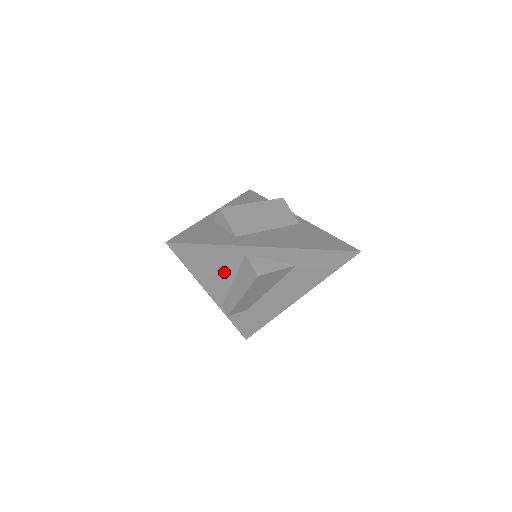
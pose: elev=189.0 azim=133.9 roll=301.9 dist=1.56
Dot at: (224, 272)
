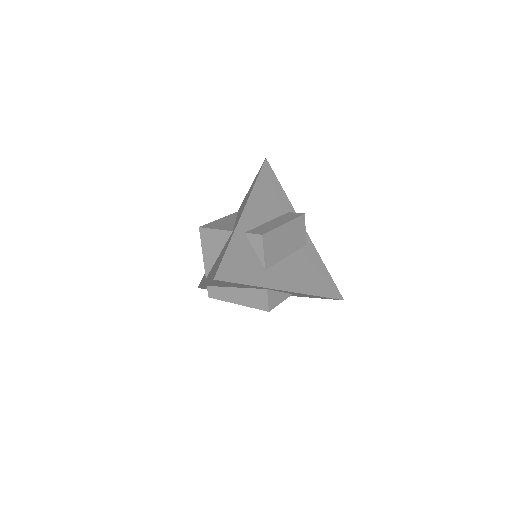
Dot at: (236, 286)
